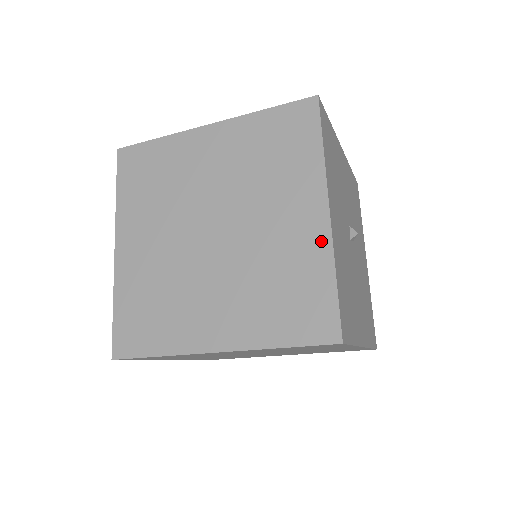
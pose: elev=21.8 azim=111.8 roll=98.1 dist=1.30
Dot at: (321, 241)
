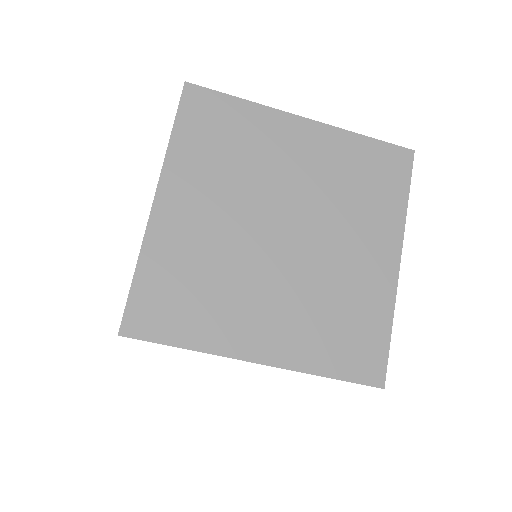
Dot at: (387, 288)
